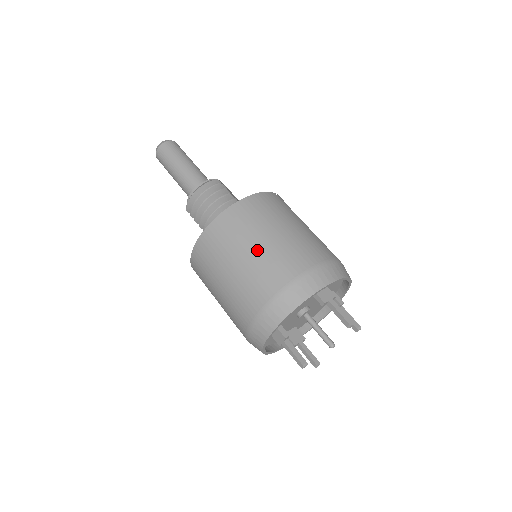
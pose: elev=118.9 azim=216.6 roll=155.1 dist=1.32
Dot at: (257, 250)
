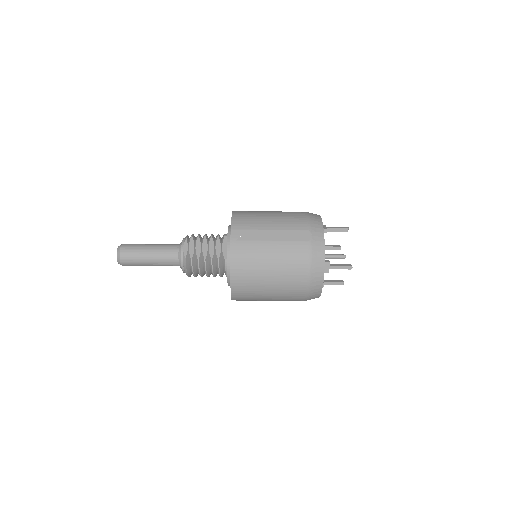
Dot at: (273, 294)
